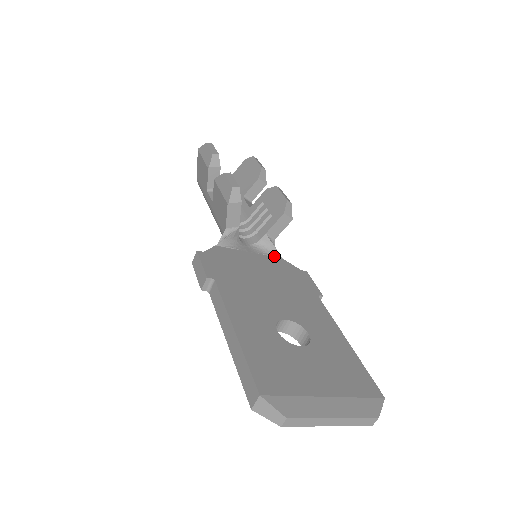
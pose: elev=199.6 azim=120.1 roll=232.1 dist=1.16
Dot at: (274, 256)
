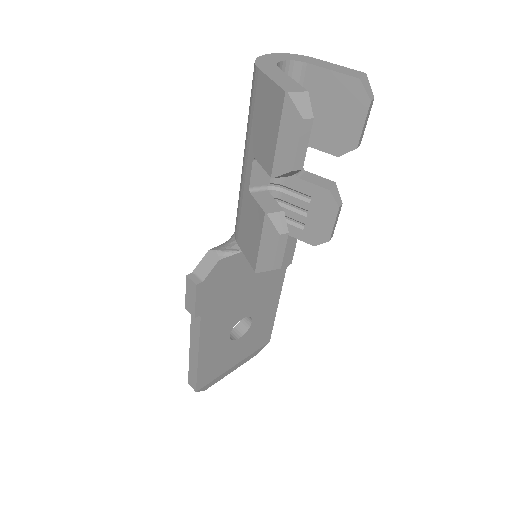
Dot at: occluded
